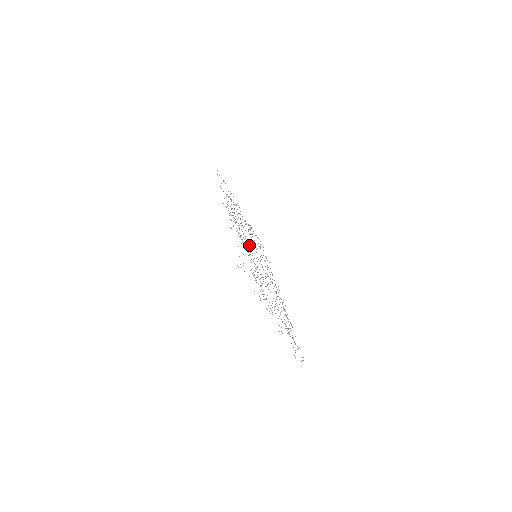
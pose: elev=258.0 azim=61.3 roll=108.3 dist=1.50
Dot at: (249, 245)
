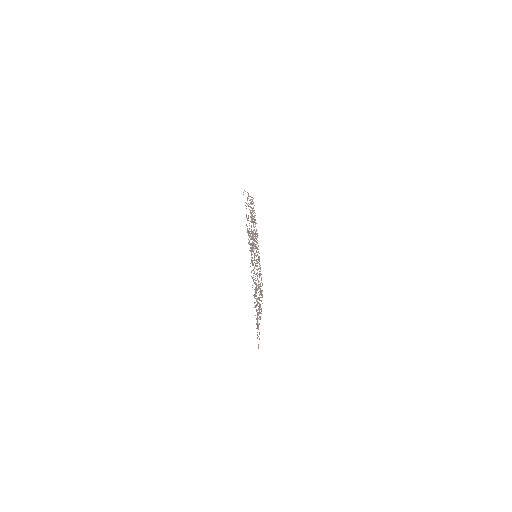
Dot at: occluded
